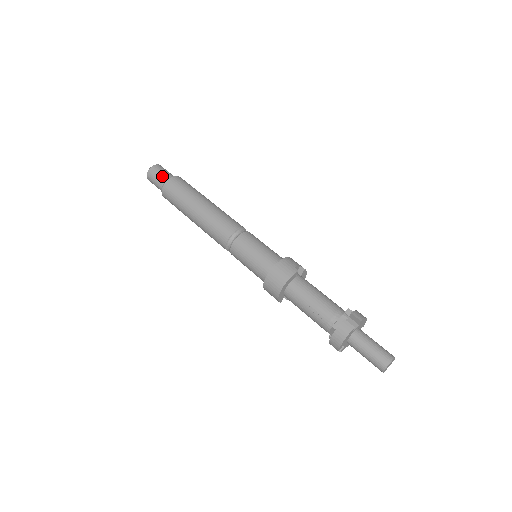
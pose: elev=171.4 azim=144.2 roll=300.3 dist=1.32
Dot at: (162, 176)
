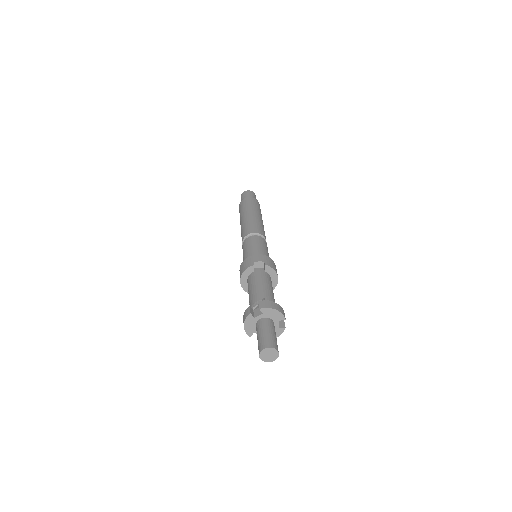
Dot at: occluded
